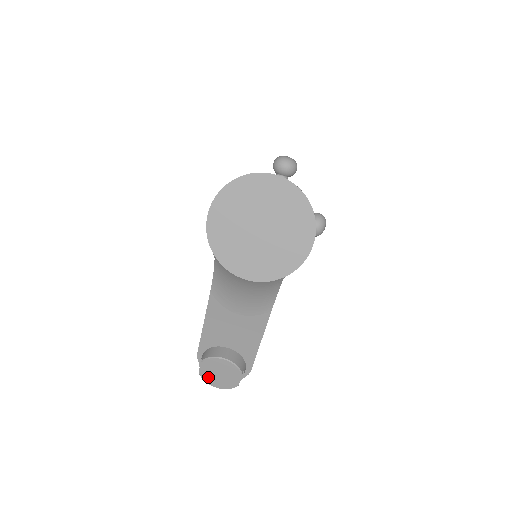
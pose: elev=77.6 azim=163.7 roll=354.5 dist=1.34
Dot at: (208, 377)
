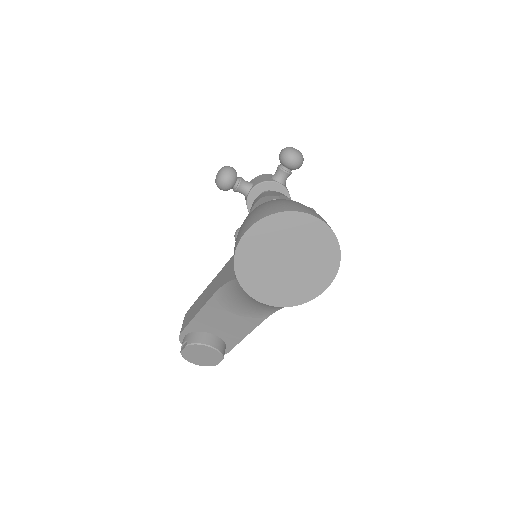
Dot at: (189, 356)
